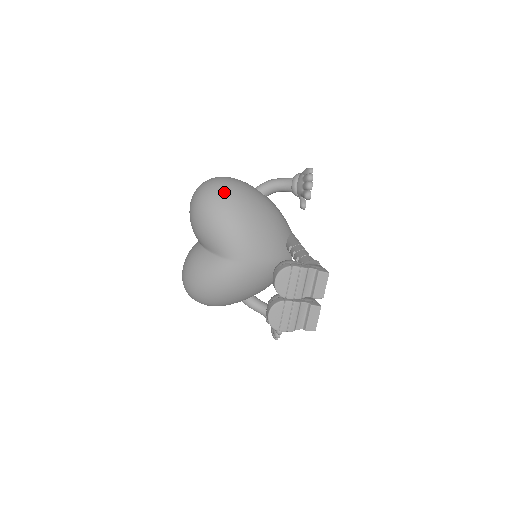
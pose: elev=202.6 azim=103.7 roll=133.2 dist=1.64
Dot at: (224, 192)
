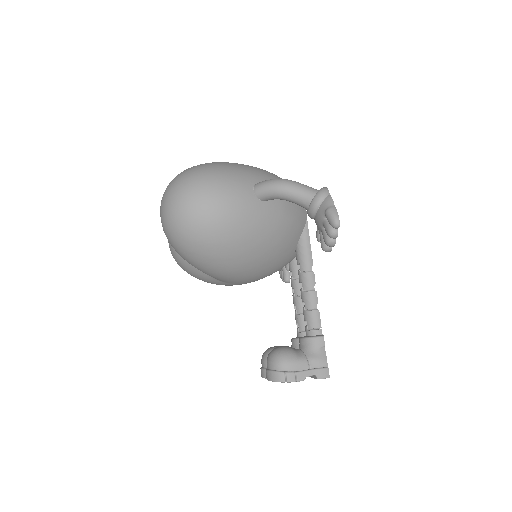
Dot at: (204, 236)
